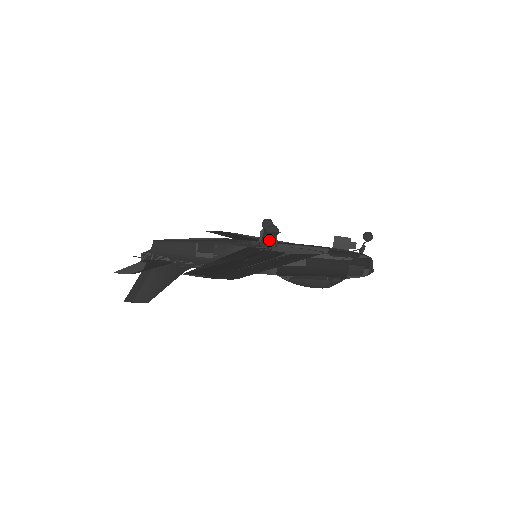
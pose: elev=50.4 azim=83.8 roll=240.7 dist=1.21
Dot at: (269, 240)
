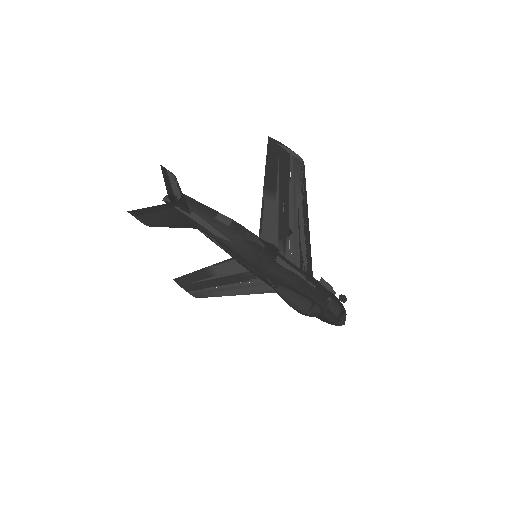
Dot at: occluded
